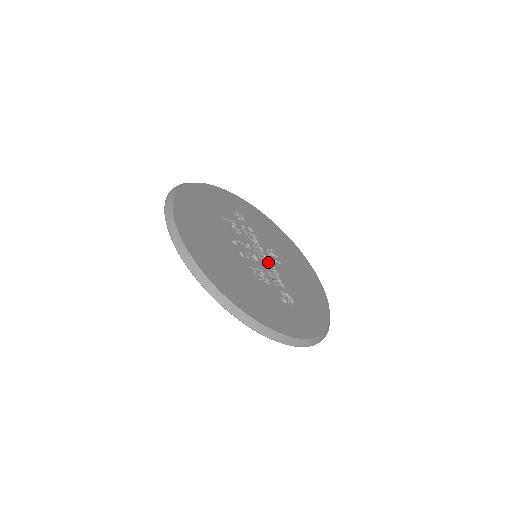
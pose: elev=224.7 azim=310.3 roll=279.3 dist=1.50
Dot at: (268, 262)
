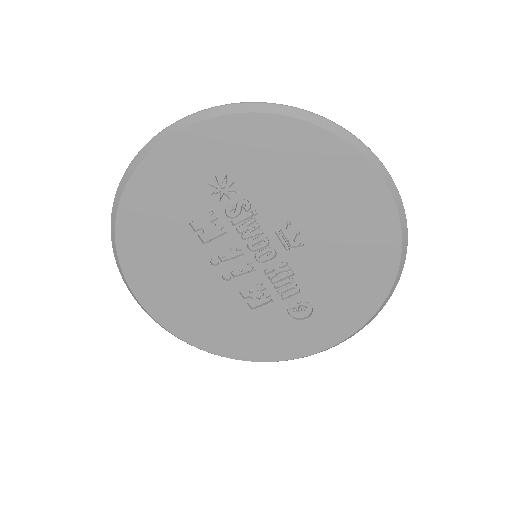
Dot at: (275, 260)
